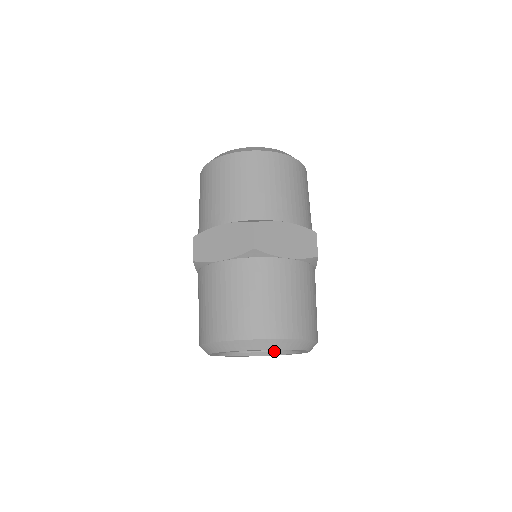
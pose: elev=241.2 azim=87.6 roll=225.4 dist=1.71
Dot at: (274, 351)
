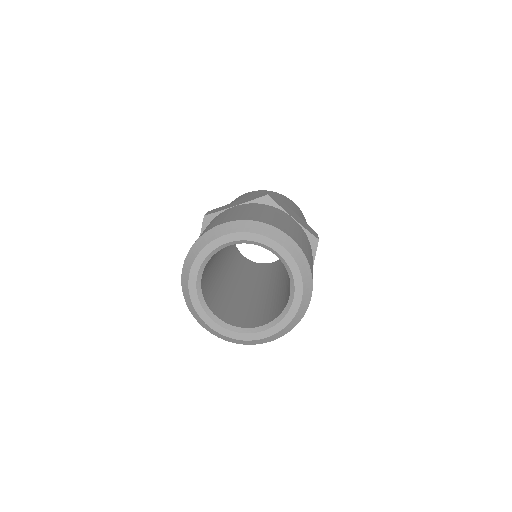
Dot at: (255, 327)
